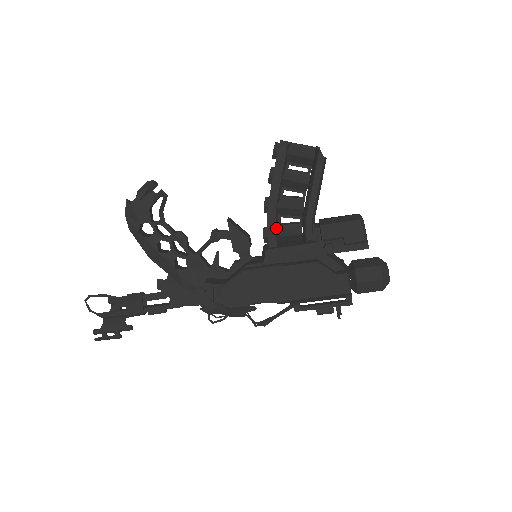
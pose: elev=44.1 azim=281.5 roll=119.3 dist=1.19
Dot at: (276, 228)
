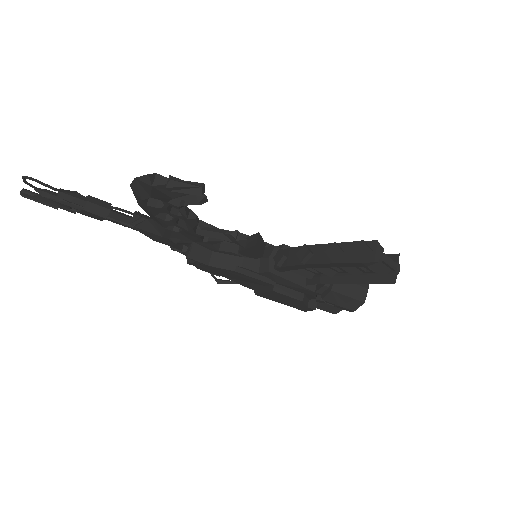
Dot at: occluded
